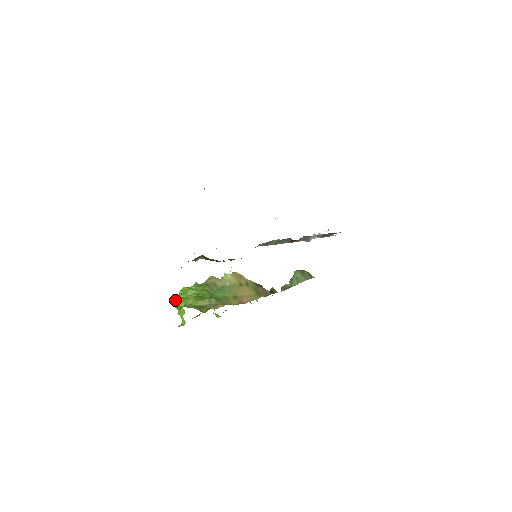
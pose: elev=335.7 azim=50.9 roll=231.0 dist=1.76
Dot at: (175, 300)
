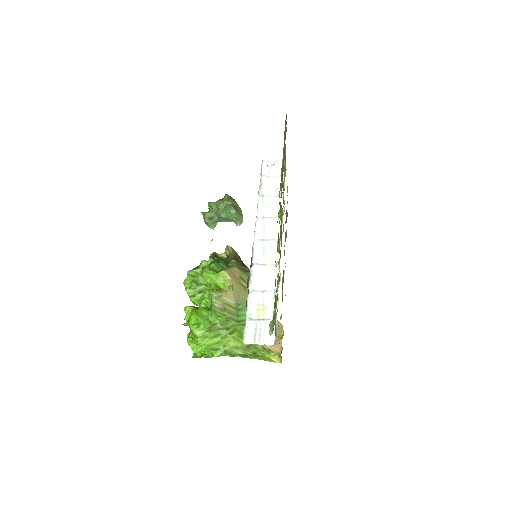
Dot at: (205, 344)
